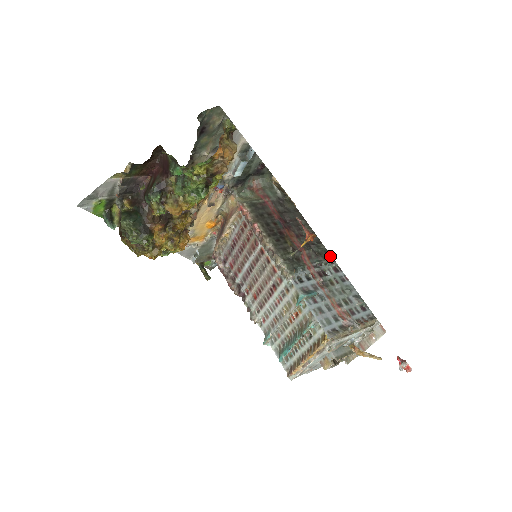
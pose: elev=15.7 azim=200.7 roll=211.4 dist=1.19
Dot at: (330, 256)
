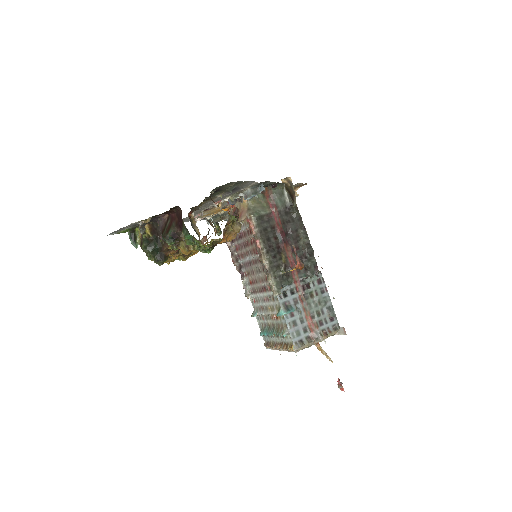
Dot at: (317, 270)
